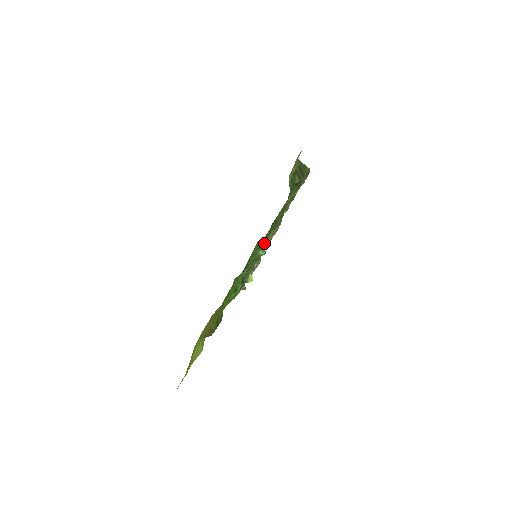
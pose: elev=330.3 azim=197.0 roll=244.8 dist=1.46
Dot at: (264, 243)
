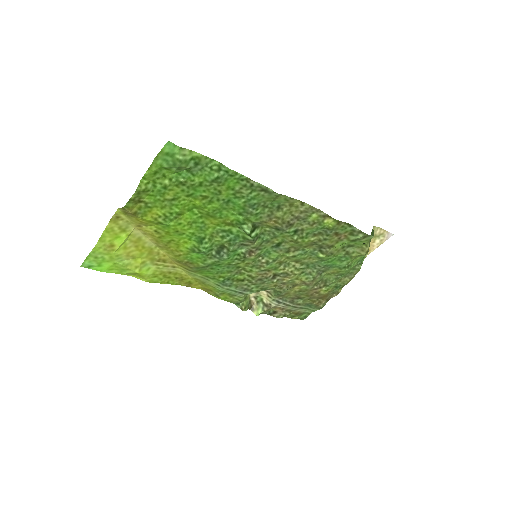
Dot at: (252, 217)
